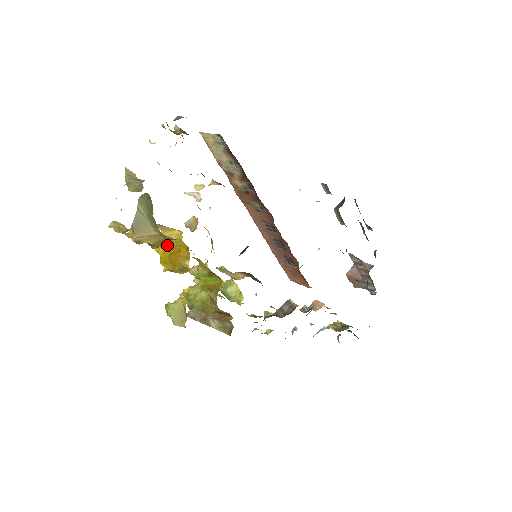
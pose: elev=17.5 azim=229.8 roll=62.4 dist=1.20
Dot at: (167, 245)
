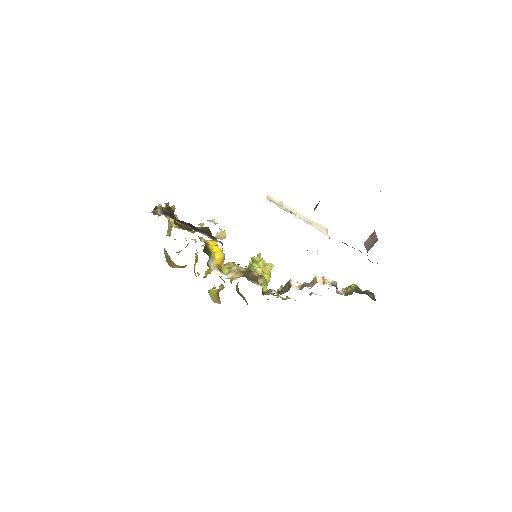
Dot at: (196, 261)
